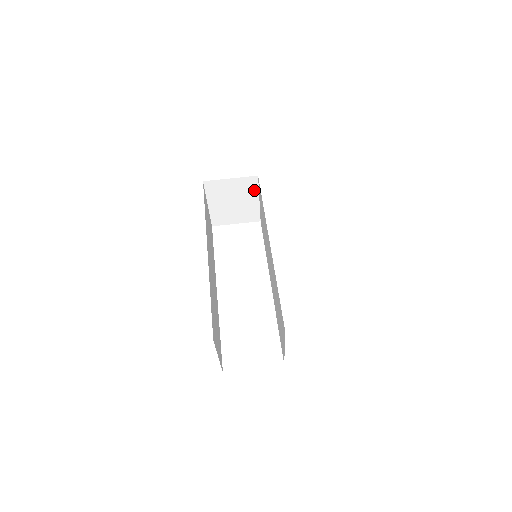
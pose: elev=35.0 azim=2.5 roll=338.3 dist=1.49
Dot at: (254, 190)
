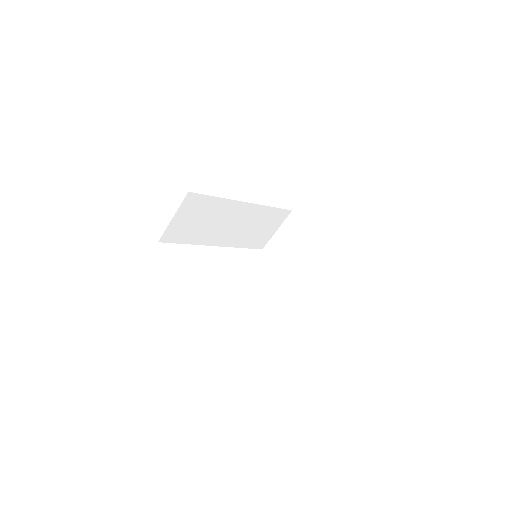
Dot at: (304, 248)
